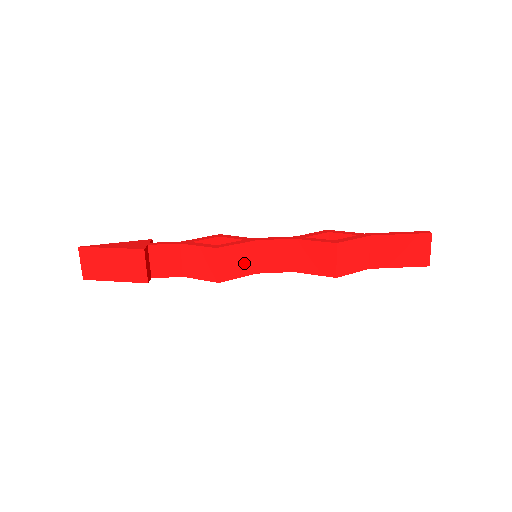
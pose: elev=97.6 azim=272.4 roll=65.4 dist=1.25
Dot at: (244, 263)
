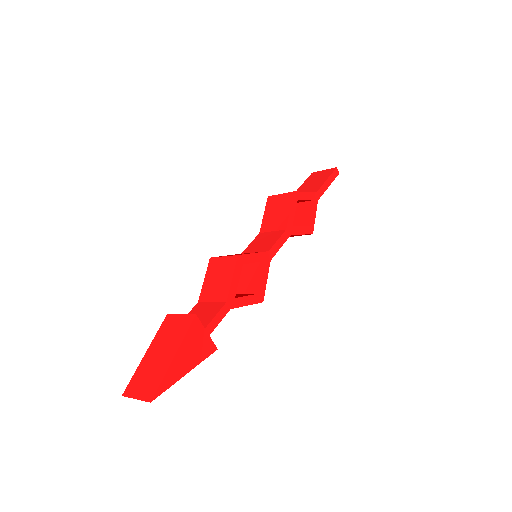
Dot at: occluded
